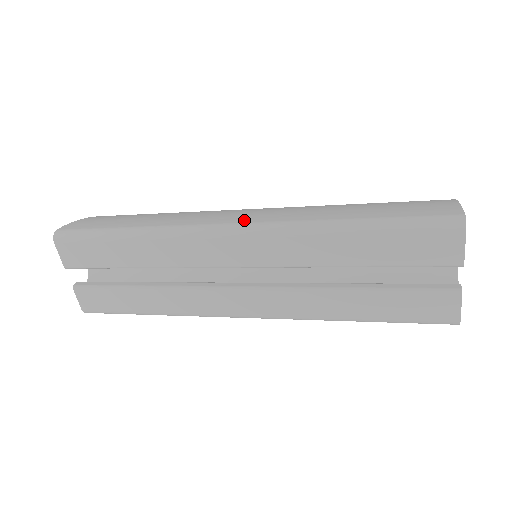
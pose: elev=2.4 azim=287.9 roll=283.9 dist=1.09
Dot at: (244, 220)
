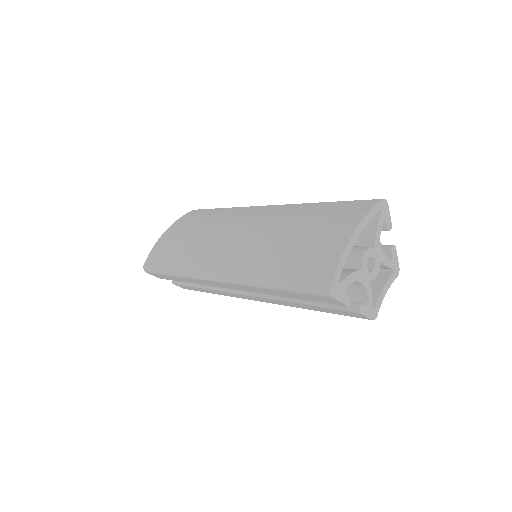
Dot at: (222, 270)
